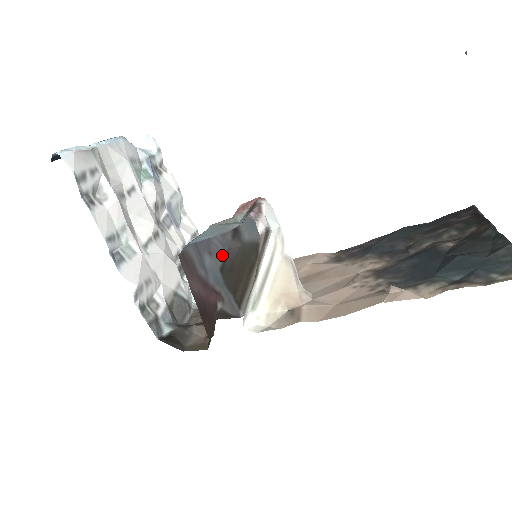
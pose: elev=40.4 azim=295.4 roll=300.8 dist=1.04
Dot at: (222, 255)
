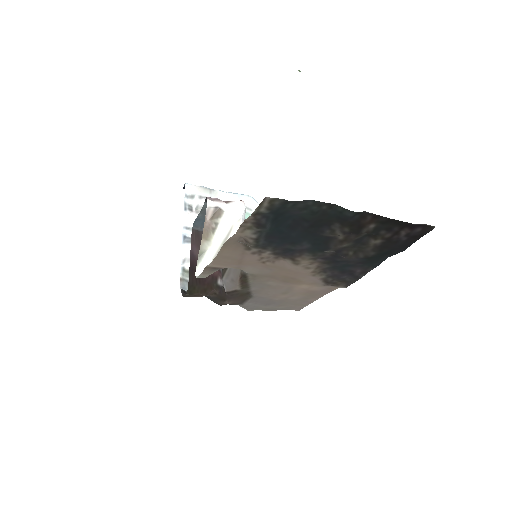
Dot at: occluded
